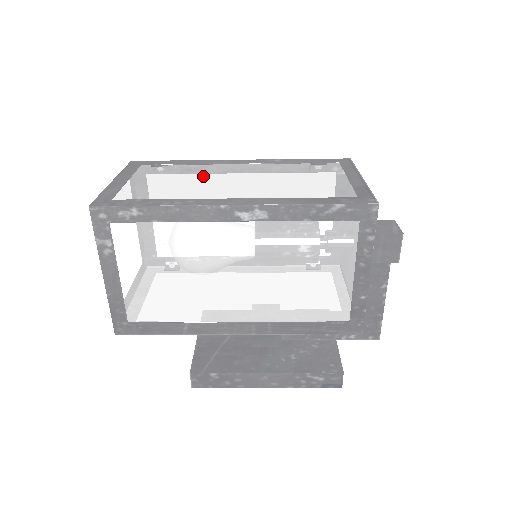
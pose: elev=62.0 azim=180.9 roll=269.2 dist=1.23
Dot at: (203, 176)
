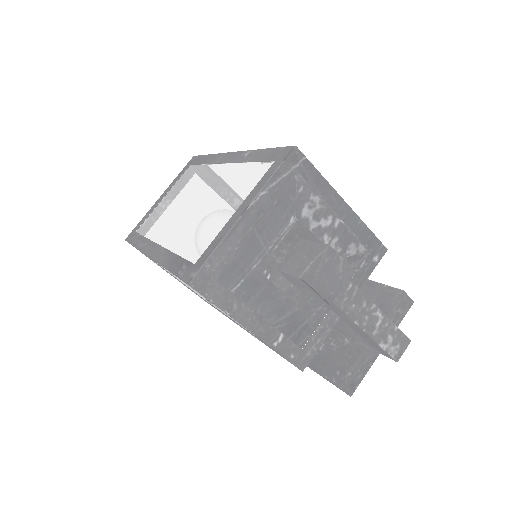
Dot at: (193, 190)
